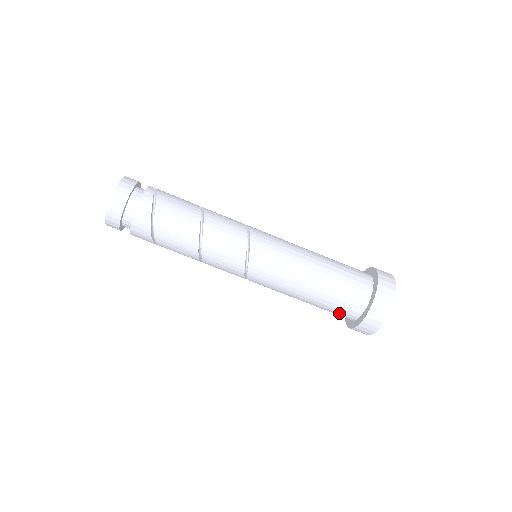
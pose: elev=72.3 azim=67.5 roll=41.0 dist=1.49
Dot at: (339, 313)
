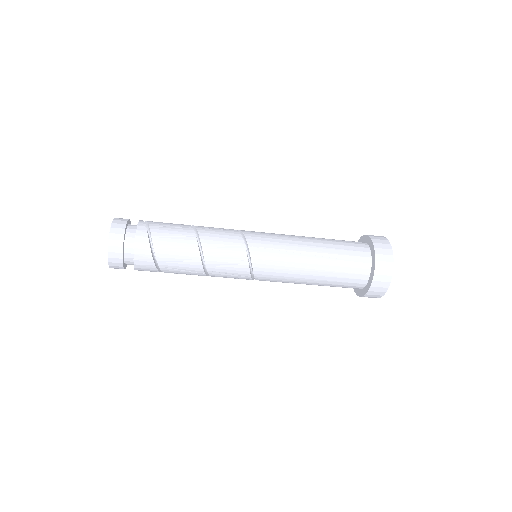
Dot at: (347, 285)
